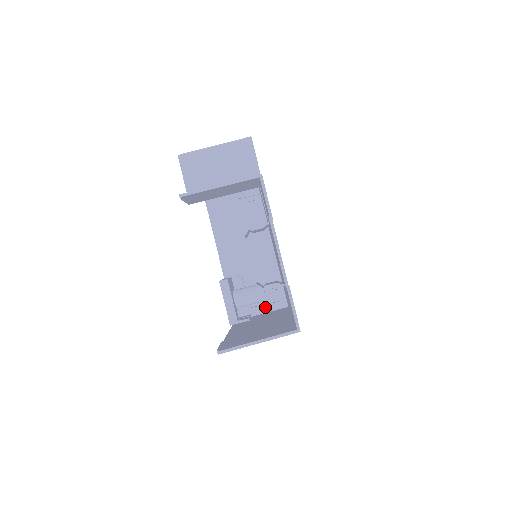
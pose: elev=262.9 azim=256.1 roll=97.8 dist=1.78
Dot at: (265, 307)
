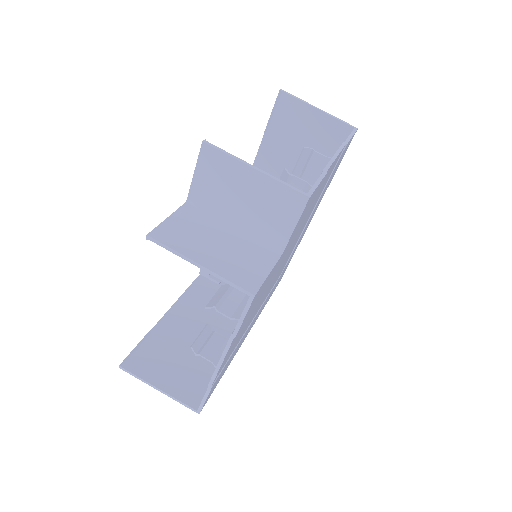
Dot at: occluded
